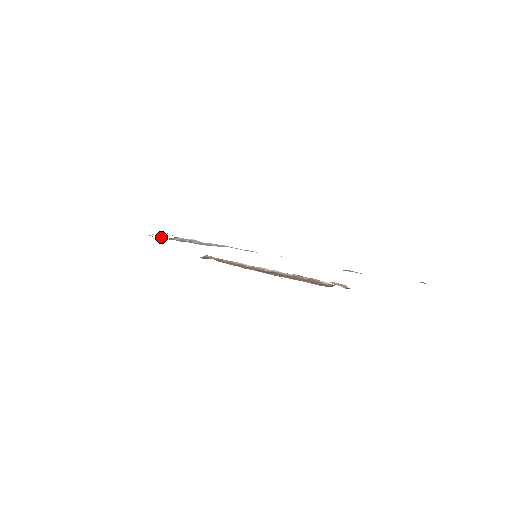
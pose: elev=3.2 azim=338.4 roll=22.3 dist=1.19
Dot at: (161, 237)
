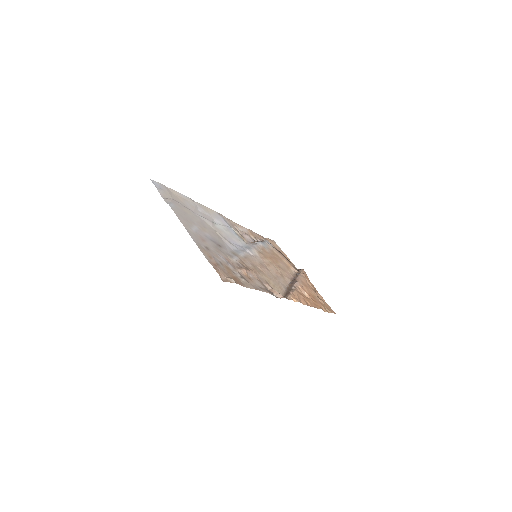
Dot at: (263, 239)
